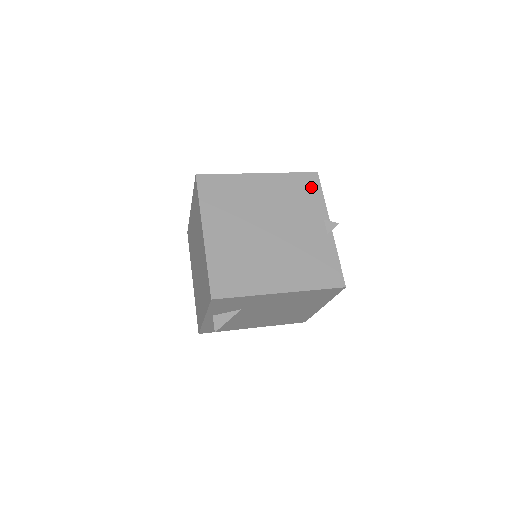
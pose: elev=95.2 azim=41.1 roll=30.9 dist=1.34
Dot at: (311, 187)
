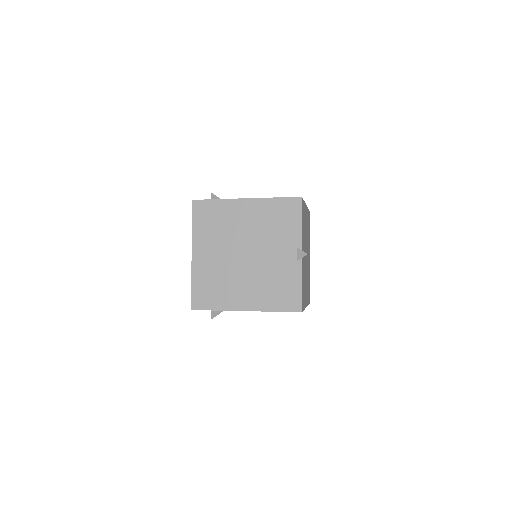
Dot at: (292, 213)
